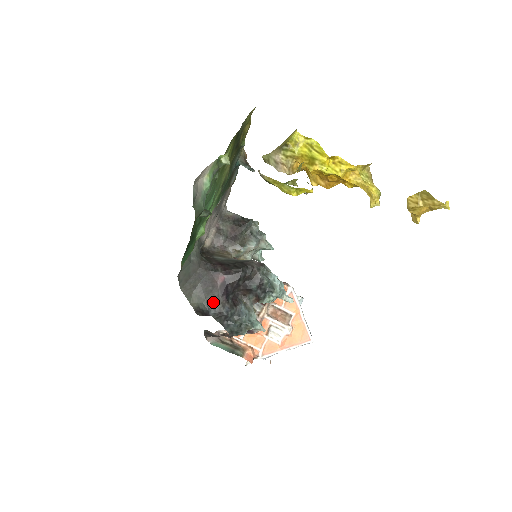
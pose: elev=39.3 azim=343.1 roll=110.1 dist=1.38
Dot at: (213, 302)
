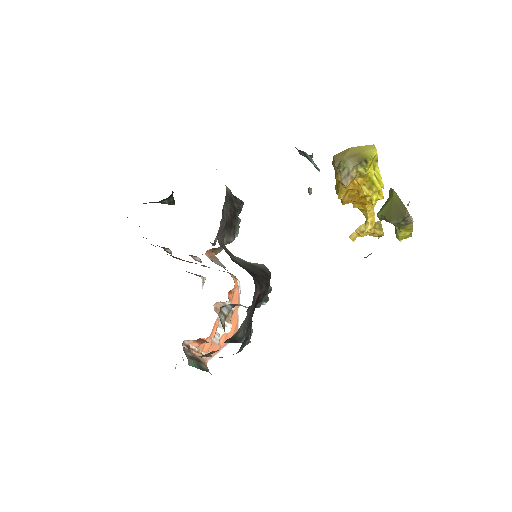
Dot at: (248, 326)
